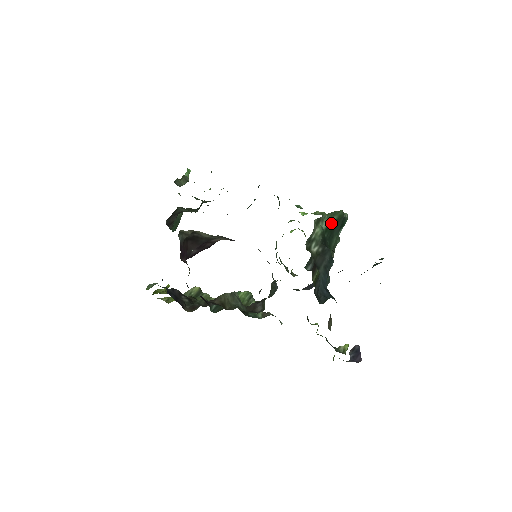
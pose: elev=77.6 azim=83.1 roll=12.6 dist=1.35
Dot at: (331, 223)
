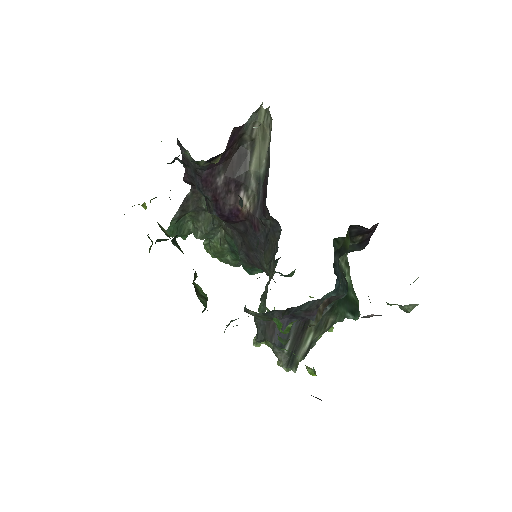
Dot at: (349, 292)
